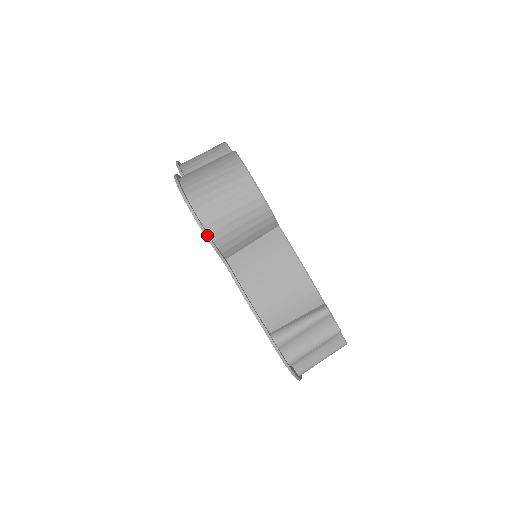
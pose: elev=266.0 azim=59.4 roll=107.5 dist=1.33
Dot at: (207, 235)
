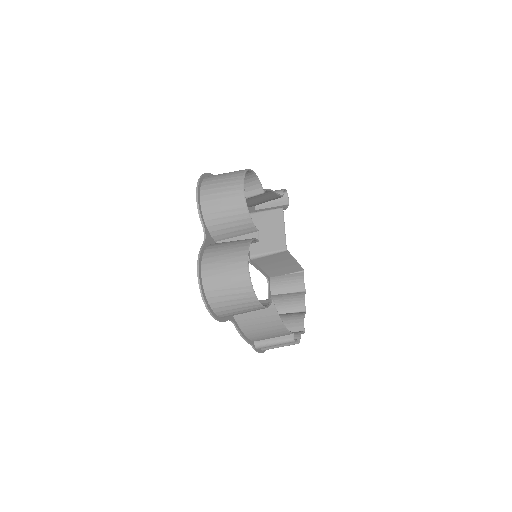
Dot at: (219, 321)
